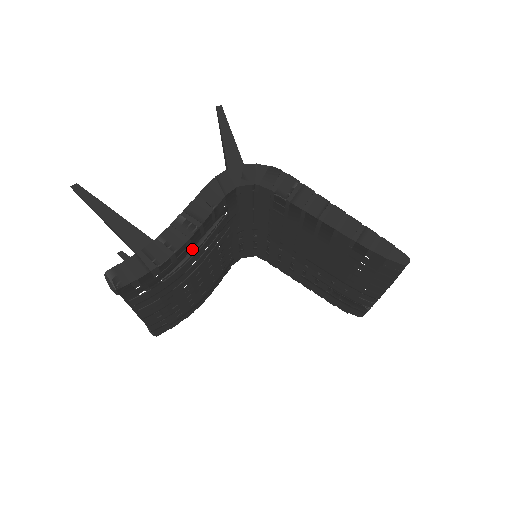
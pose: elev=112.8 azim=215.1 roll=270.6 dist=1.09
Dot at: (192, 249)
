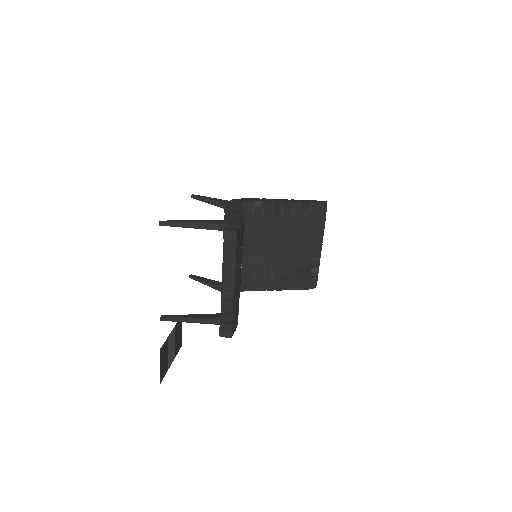
Dot at: occluded
